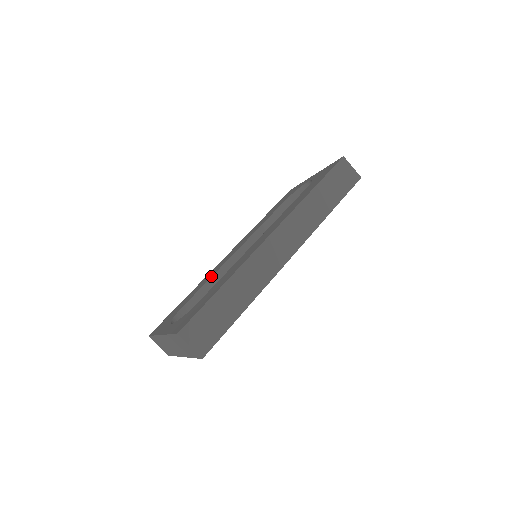
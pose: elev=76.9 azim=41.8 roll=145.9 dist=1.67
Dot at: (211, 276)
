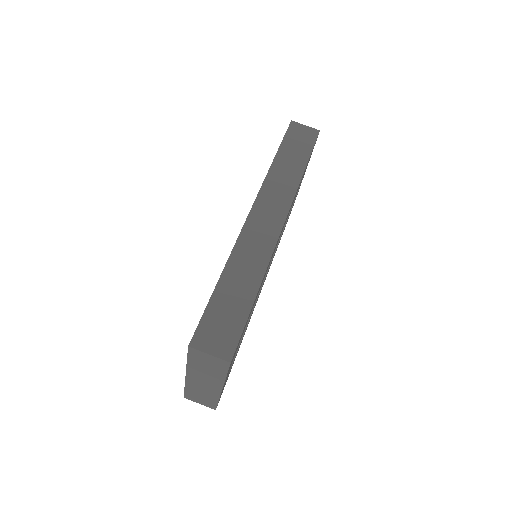
Dot at: occluded
